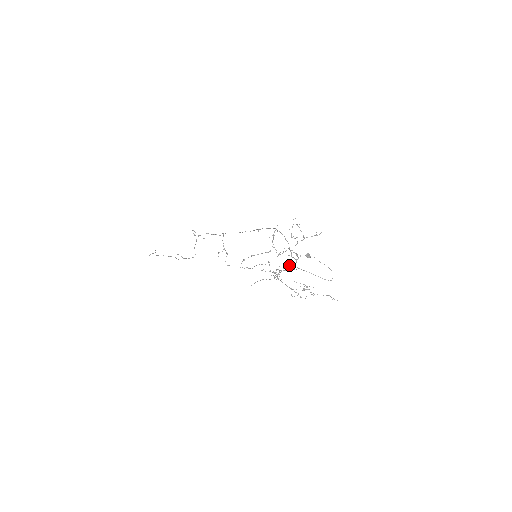
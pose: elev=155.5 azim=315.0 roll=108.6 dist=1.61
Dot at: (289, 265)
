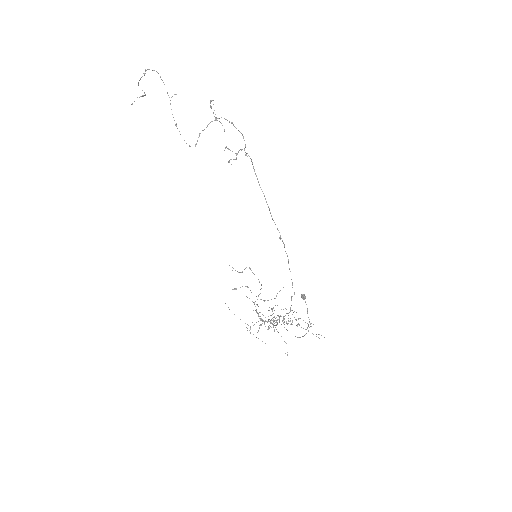
Dot at: occluded
